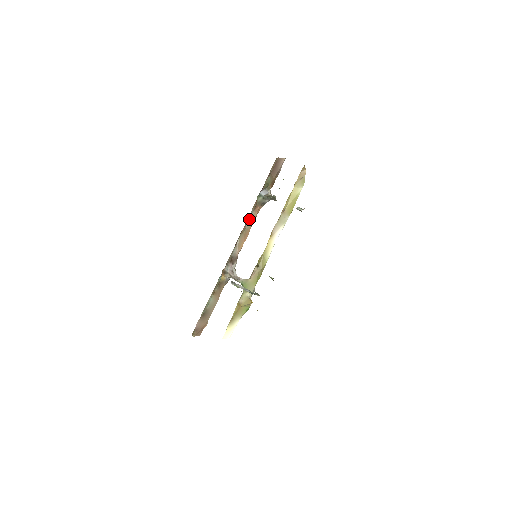
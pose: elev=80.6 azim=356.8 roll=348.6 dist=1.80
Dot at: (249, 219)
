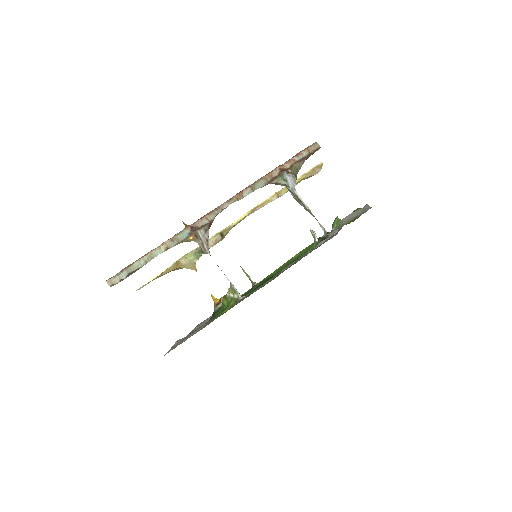
Dot at: occluded
